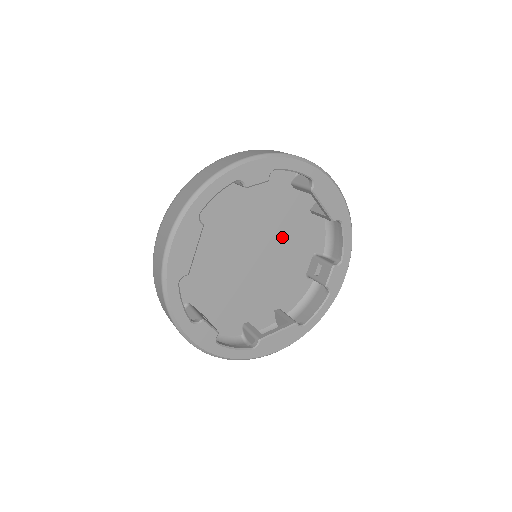
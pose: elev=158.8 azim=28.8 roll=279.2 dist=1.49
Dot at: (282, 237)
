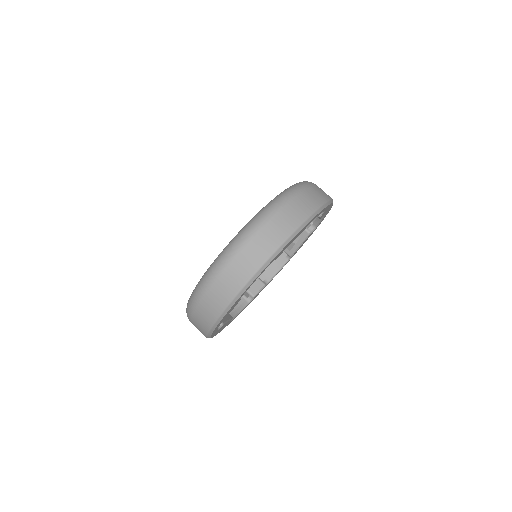
Dot at: occluded
